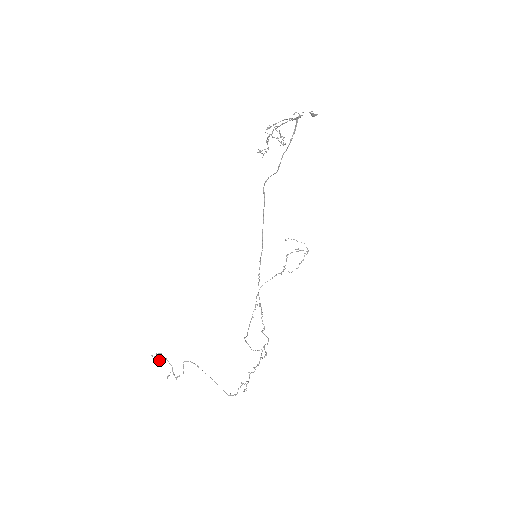
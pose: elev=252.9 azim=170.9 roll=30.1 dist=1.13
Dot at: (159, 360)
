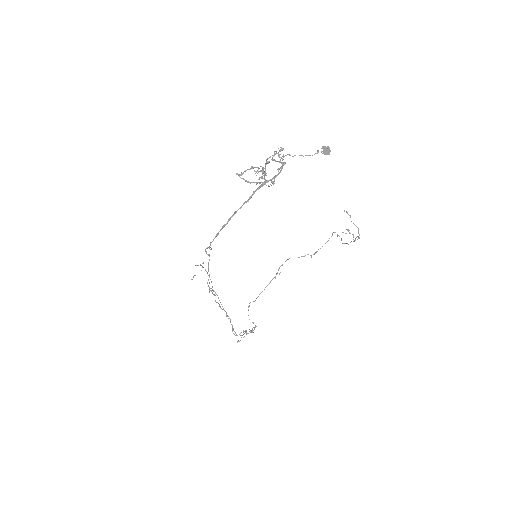
Dot at: occluded
